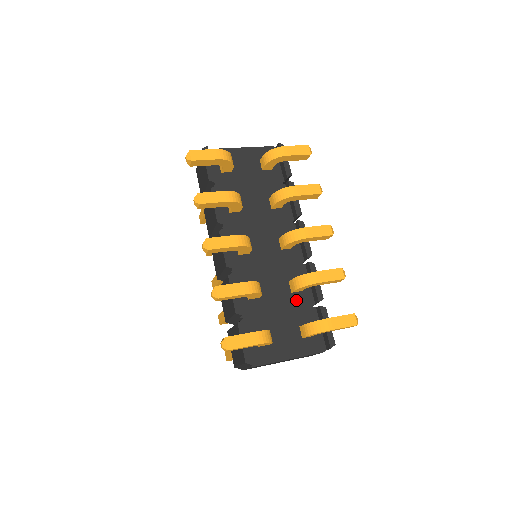
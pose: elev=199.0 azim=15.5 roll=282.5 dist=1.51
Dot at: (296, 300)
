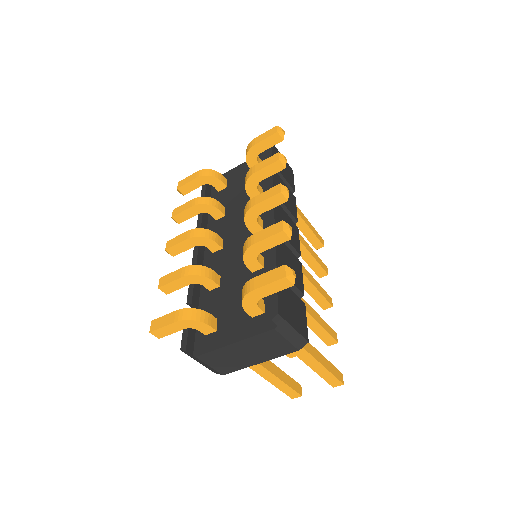
Dot at: occluded
